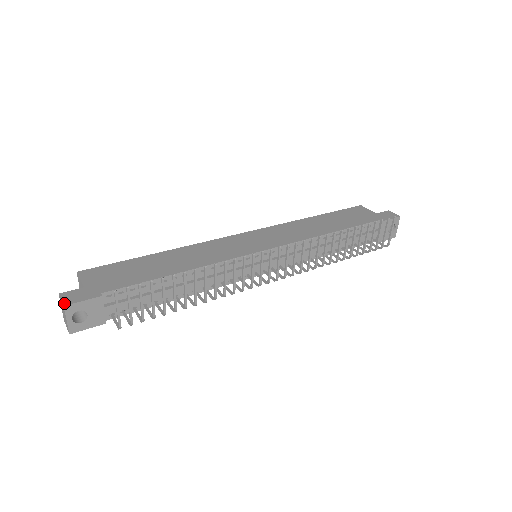
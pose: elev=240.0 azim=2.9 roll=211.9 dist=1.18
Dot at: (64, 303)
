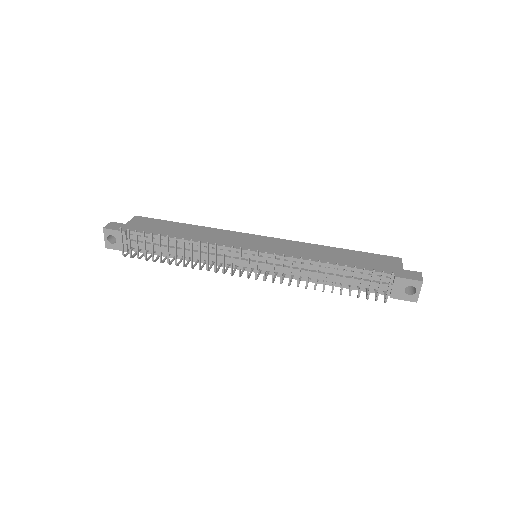
Dot at: (105, 227)
